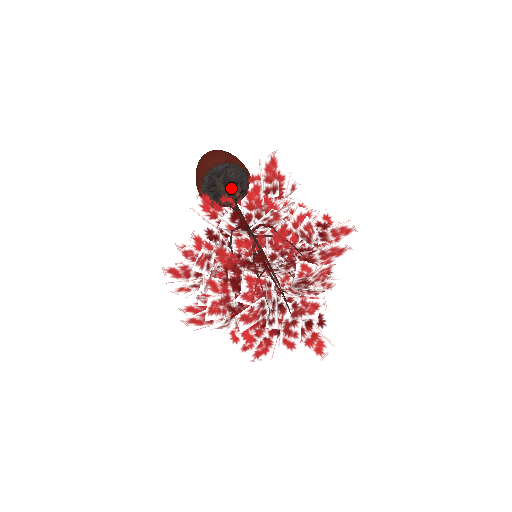
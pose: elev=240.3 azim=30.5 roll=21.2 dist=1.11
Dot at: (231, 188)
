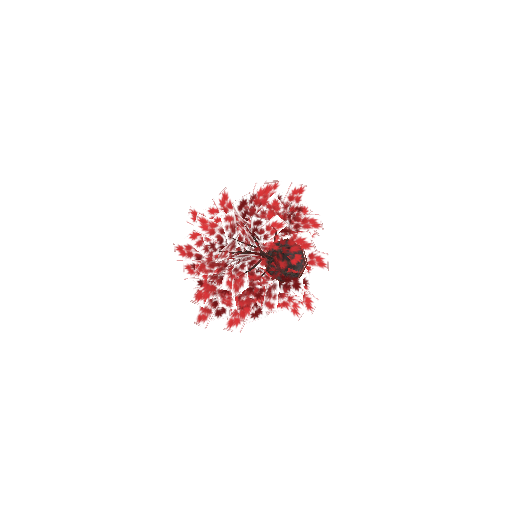
Dot at: occluded
